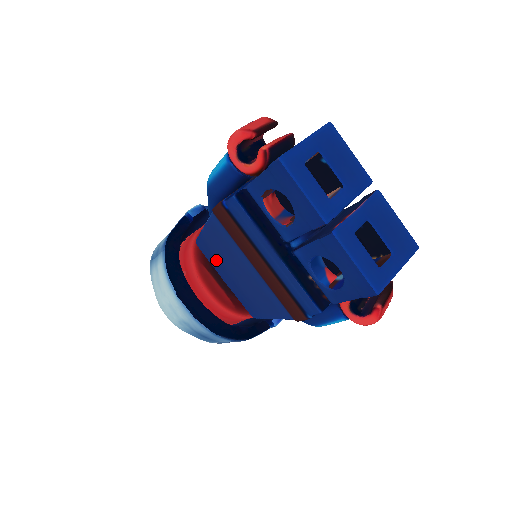
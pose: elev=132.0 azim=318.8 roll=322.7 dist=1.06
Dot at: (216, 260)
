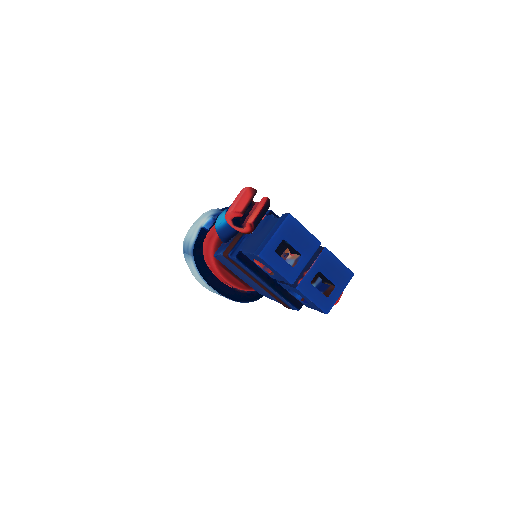
Dot at: (230, 268)
